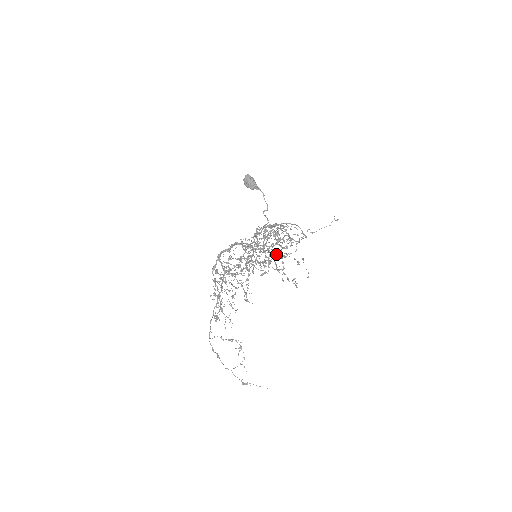
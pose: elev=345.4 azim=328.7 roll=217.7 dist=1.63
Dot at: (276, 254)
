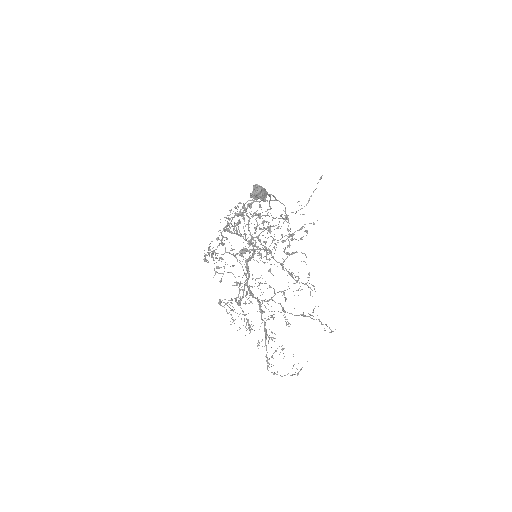
Dot at: occluded
